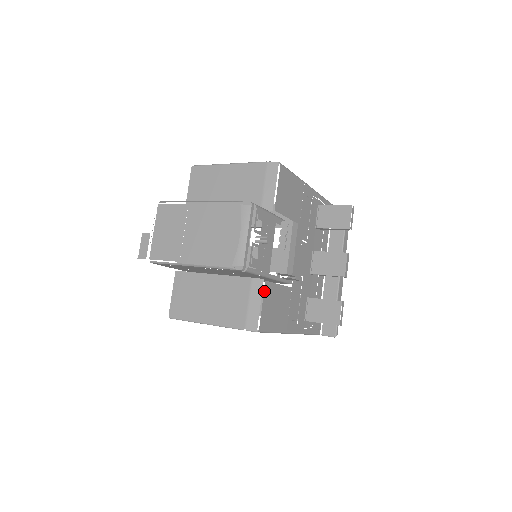
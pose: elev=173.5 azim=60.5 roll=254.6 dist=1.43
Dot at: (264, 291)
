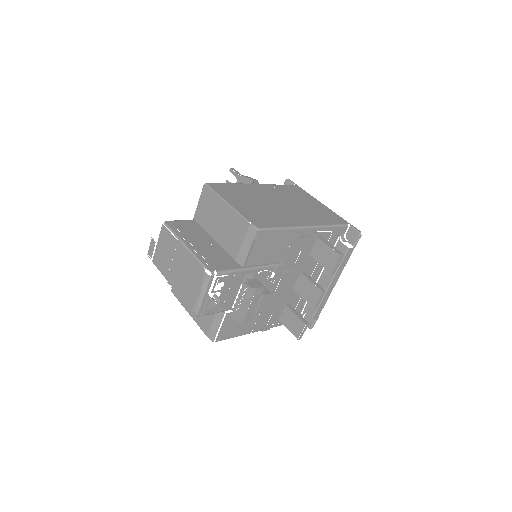
Dot at: (224, 319)
